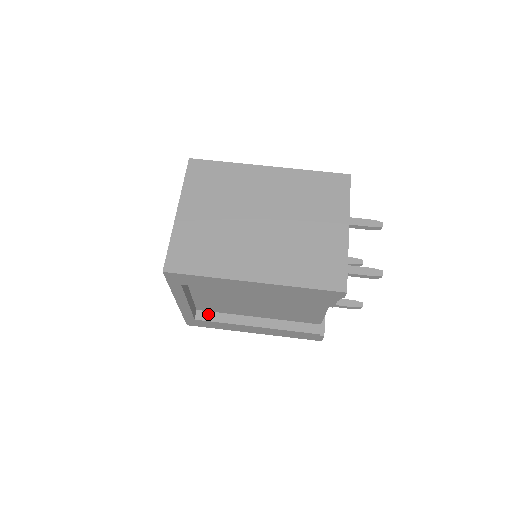
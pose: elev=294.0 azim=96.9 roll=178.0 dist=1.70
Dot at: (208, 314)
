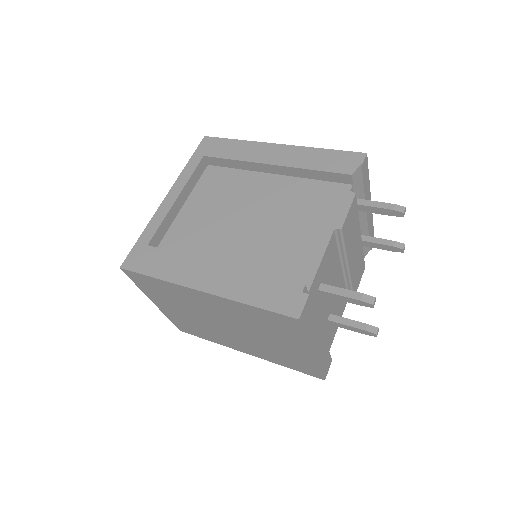
Dot at: occluded
